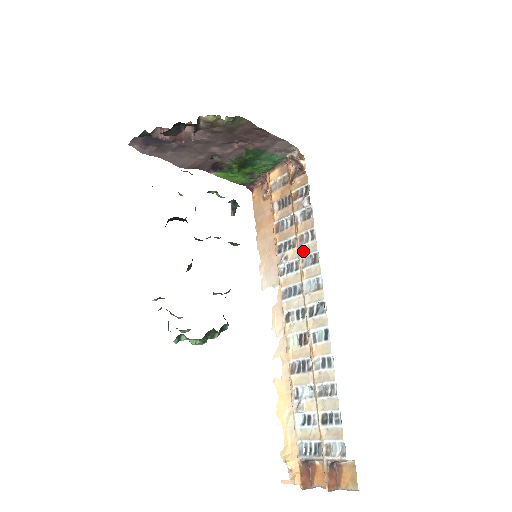
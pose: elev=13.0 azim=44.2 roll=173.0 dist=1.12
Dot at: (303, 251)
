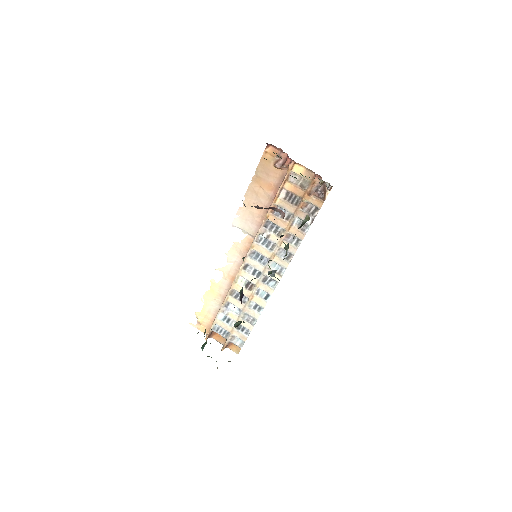
Dot at: (284, 244)
